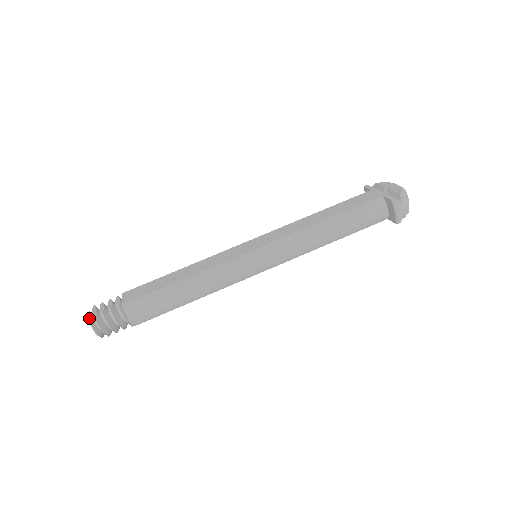
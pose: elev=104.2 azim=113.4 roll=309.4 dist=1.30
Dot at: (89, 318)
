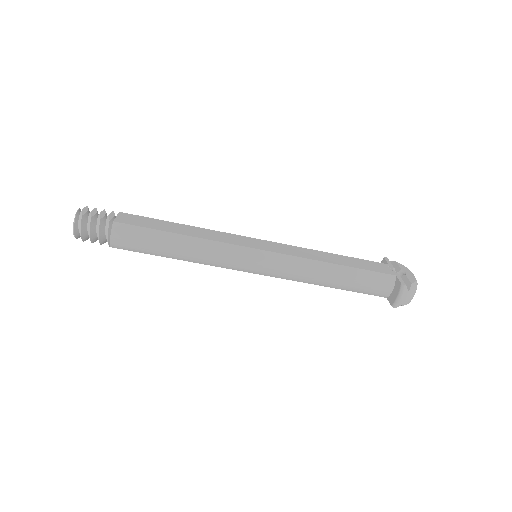
Dot at: (76, 214)
